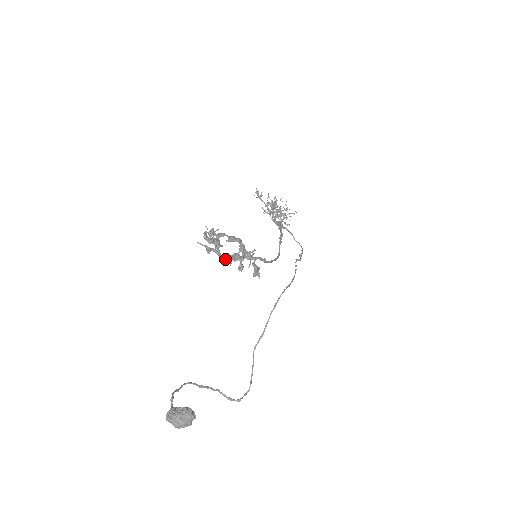
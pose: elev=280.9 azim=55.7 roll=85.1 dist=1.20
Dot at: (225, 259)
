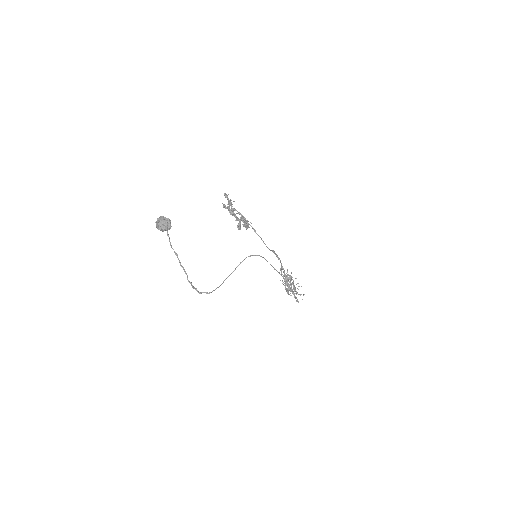
Dot at: (231, 212)
